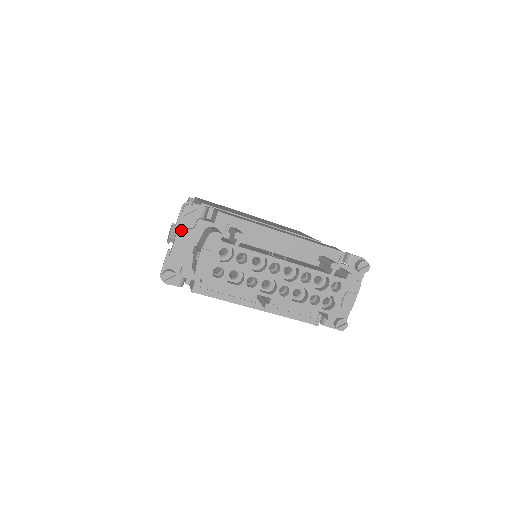
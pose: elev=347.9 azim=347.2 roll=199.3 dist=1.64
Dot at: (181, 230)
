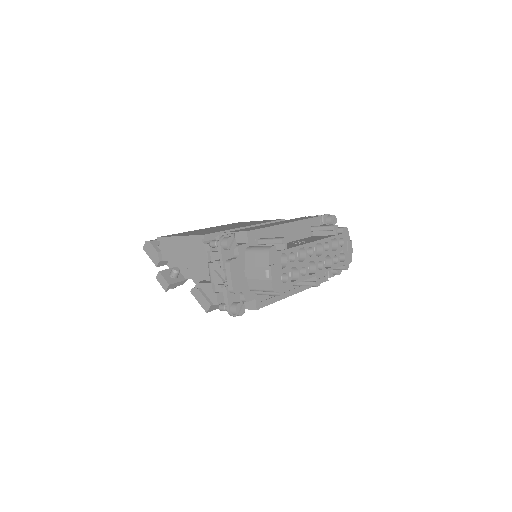
Dot at: (231, 263)
